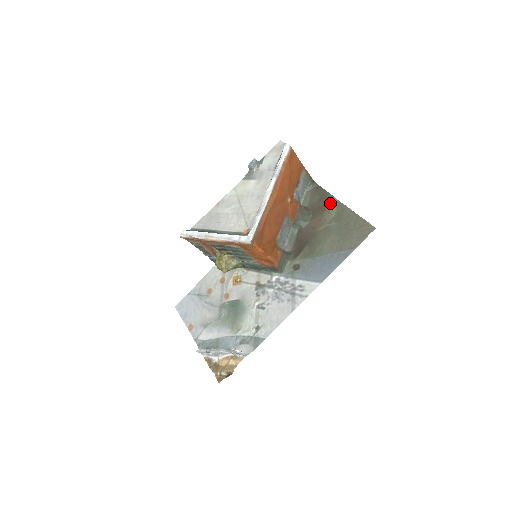
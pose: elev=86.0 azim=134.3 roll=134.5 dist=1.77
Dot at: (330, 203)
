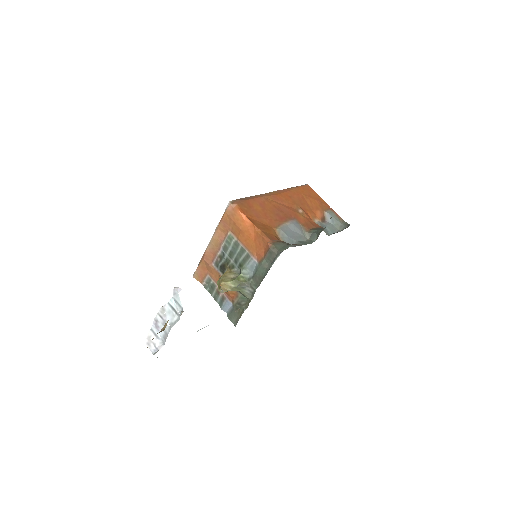
Dot at: occluded
